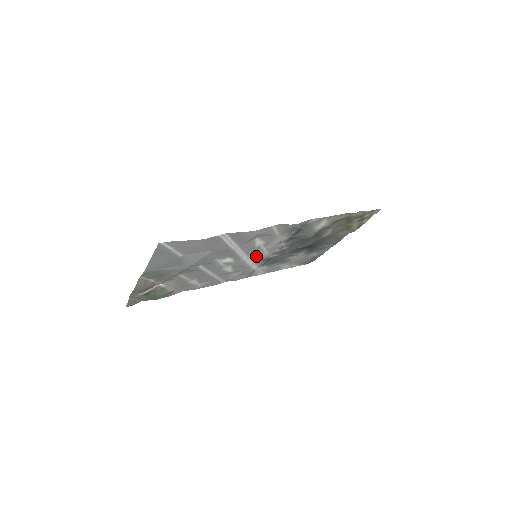
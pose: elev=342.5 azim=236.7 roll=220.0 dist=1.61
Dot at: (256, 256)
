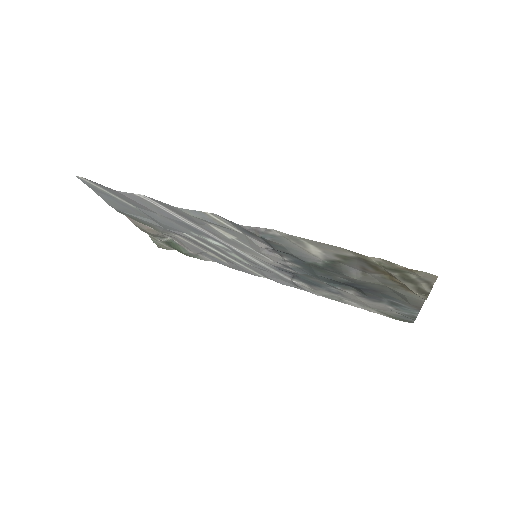
Dot at: (257, 256)
